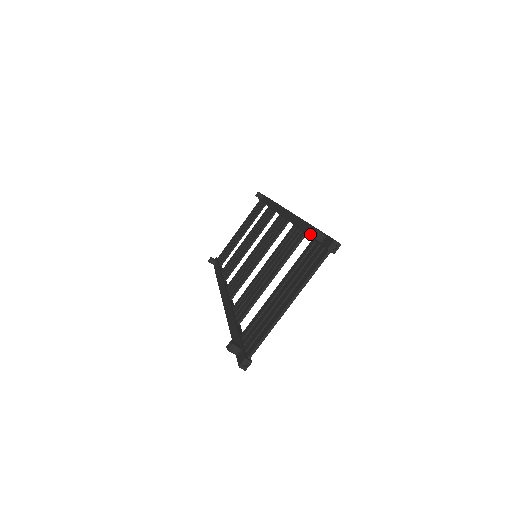
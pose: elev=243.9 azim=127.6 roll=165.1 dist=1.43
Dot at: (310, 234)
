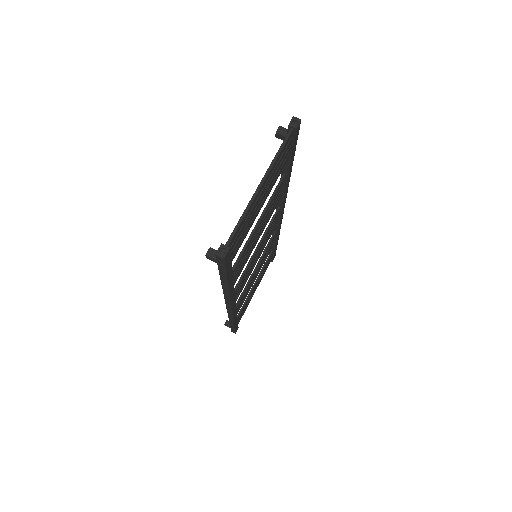
Dot at: (275, 136)
